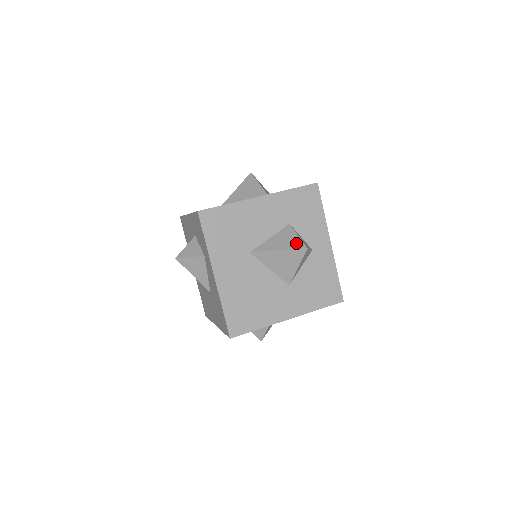
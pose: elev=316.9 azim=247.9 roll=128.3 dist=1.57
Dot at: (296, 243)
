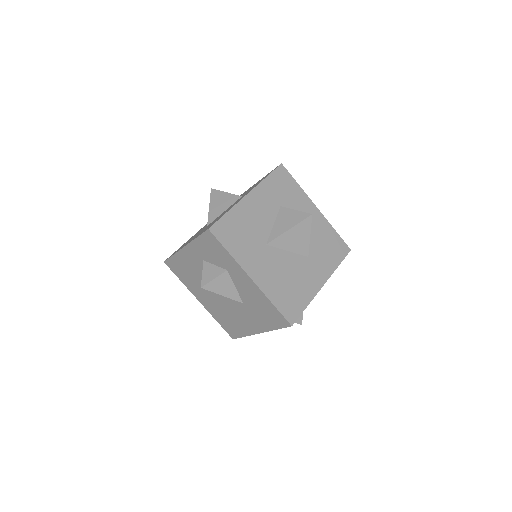
Dot at: (299, 216)
